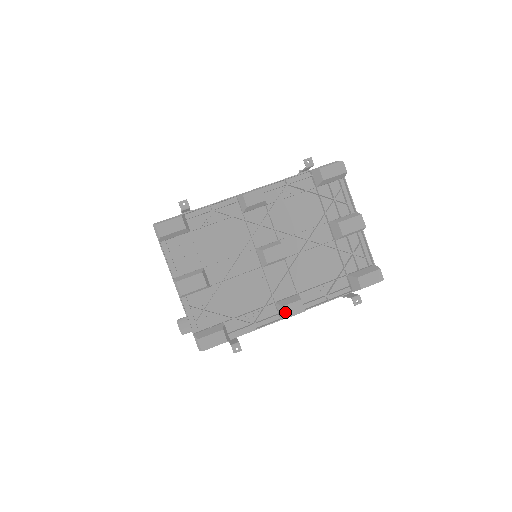
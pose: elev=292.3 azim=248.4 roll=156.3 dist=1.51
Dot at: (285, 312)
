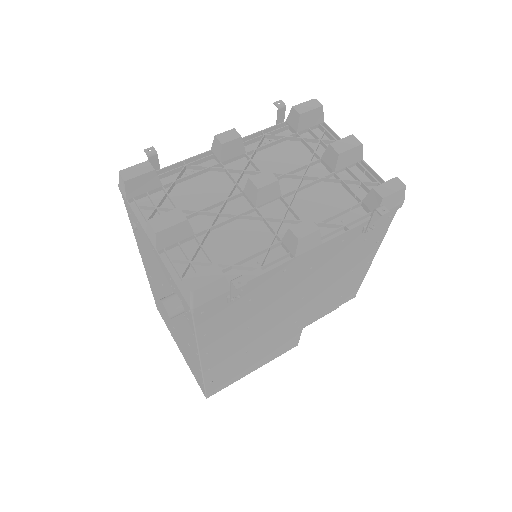
Dot at: (294, 233)
